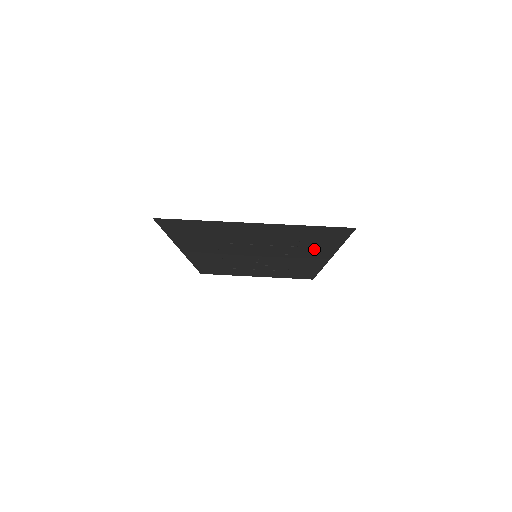
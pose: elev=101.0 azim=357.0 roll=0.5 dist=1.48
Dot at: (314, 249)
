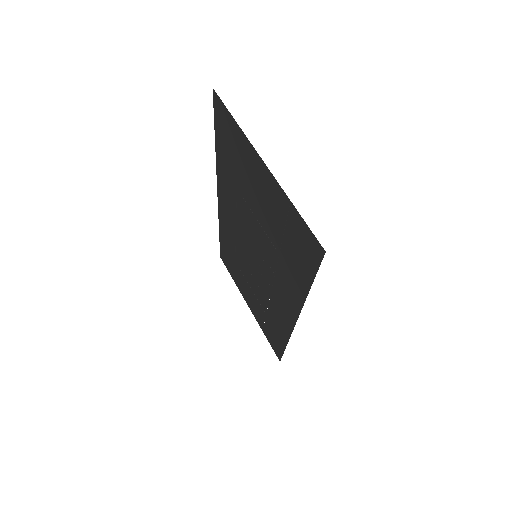
Dot at: (291, 278)
